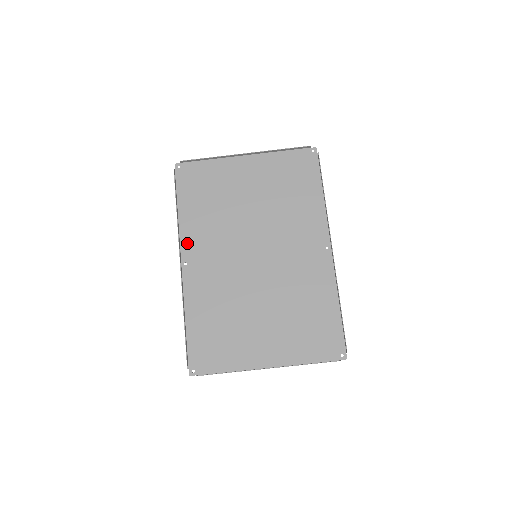
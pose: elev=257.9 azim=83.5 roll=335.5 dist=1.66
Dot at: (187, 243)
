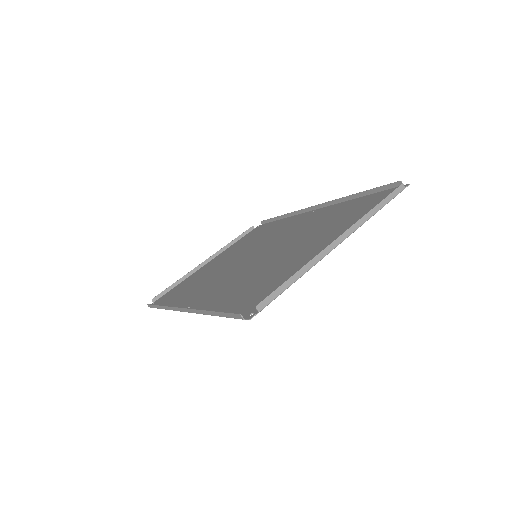
Dot at: (183, 305)
